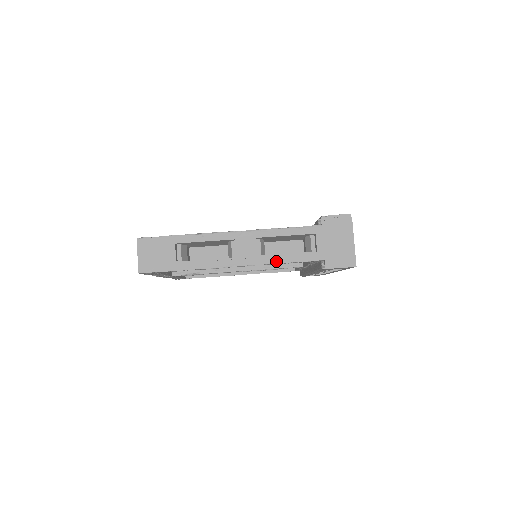
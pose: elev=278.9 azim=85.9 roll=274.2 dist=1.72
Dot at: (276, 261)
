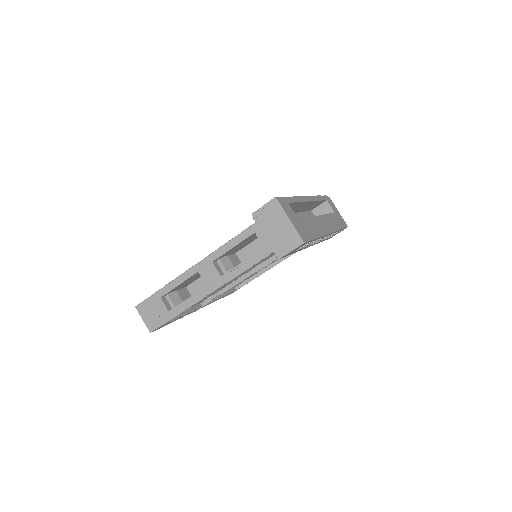
Dot at: (237, 273)
